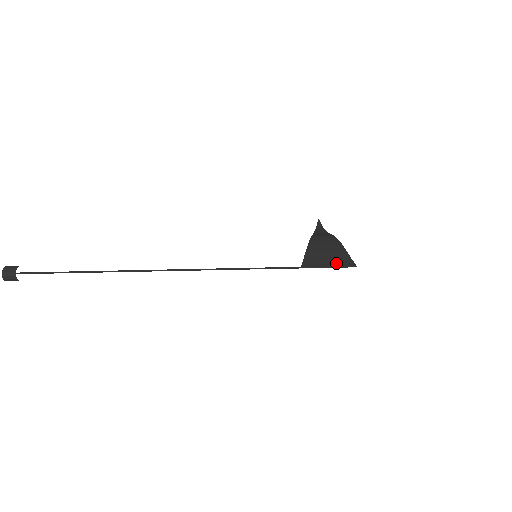
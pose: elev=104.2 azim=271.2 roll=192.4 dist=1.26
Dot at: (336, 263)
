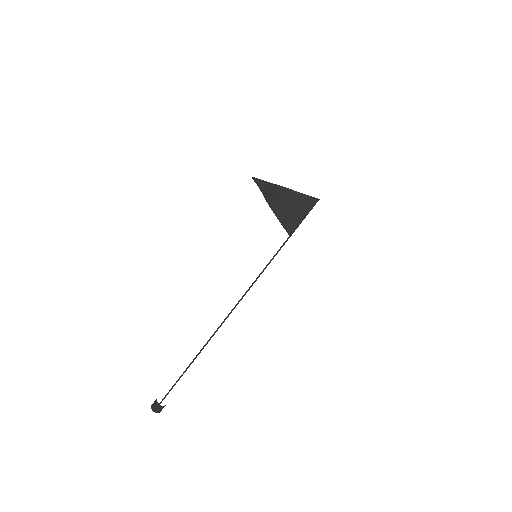
Dot at: (305, 210)
